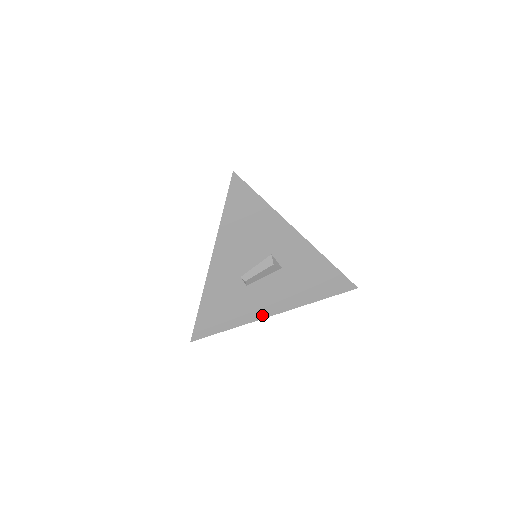
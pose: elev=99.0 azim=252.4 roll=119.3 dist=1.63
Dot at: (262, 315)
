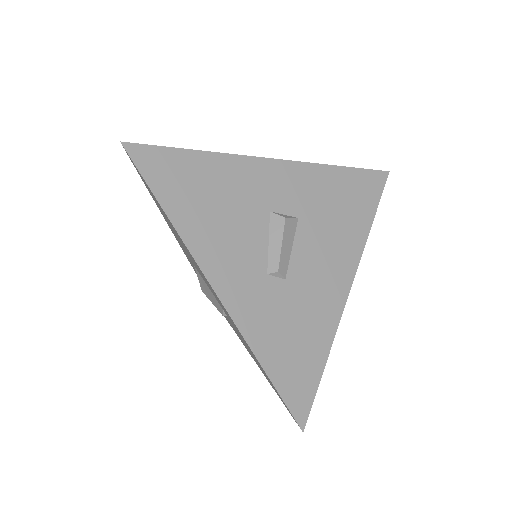
Dot at: (340, 301)
